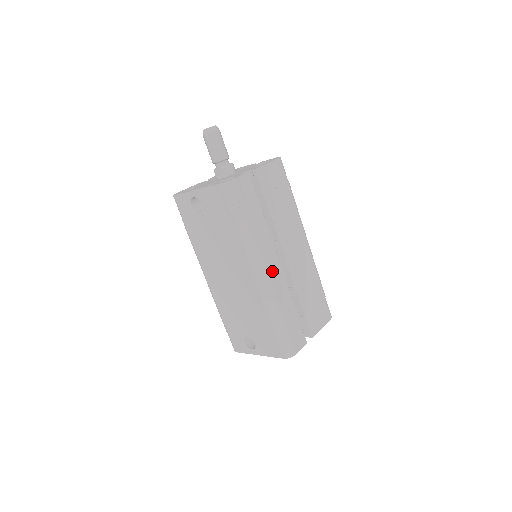
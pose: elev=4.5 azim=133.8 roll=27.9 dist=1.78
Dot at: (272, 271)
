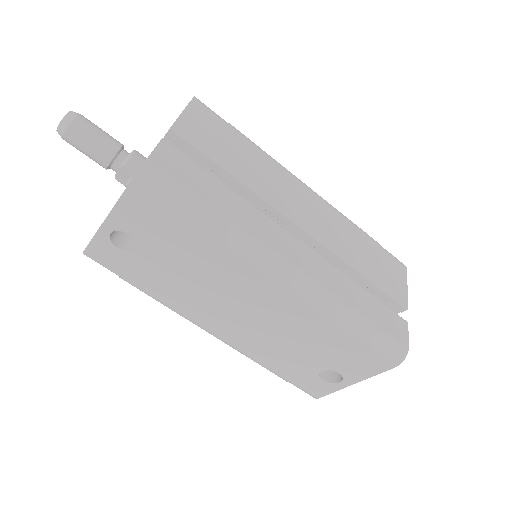
Dot at: (298, 259)
